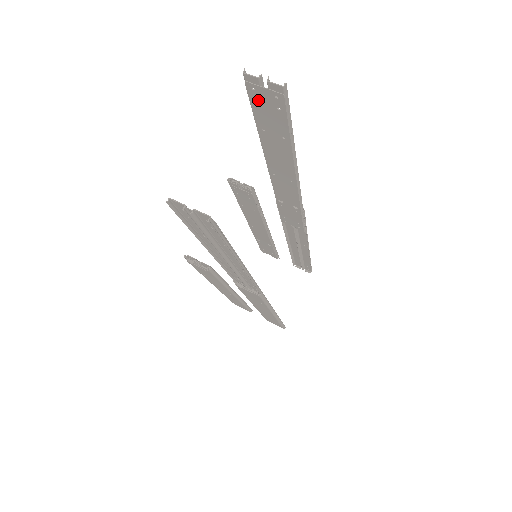
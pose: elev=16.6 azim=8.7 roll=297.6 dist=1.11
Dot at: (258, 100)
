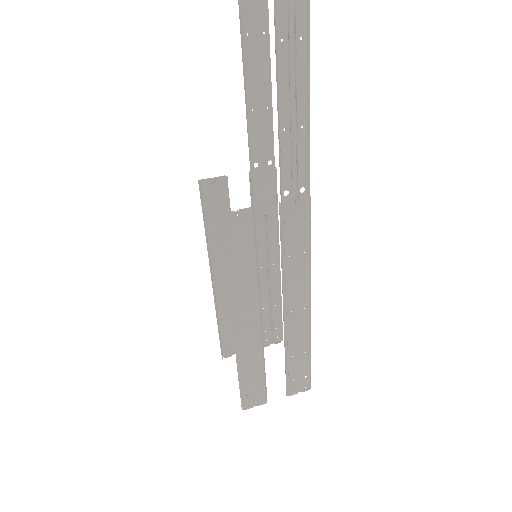
Dot at: out of frame
